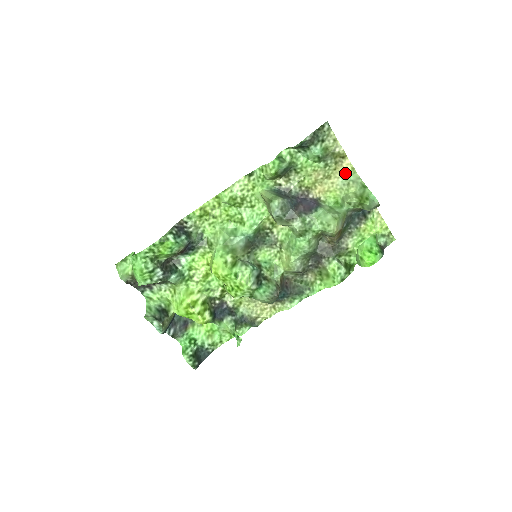
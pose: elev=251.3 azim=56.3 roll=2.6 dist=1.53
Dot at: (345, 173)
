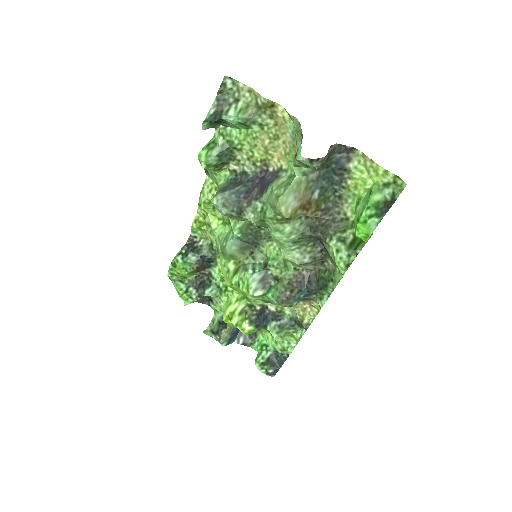
Dot at: (287, 124)
